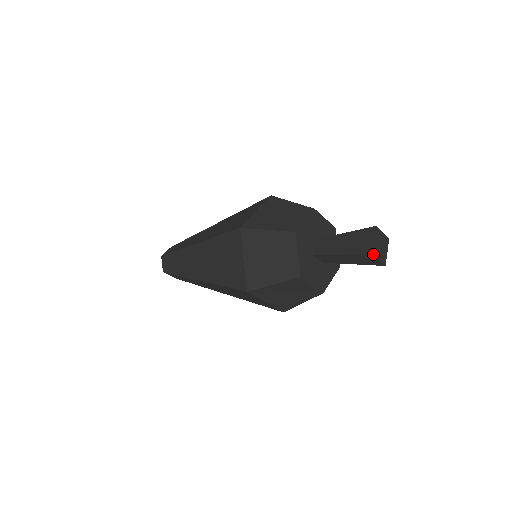
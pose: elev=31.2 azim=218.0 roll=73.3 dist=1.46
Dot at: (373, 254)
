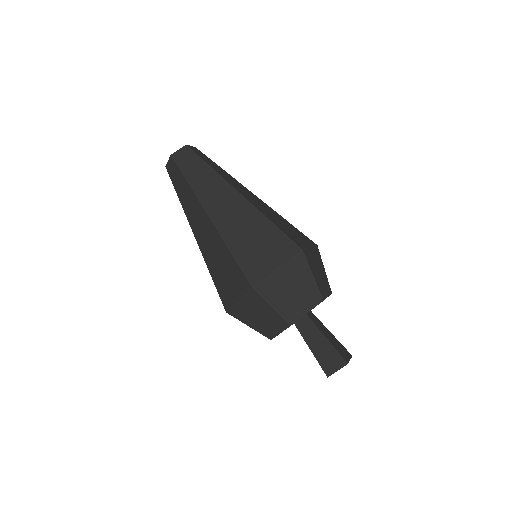
Dot at: occluded
